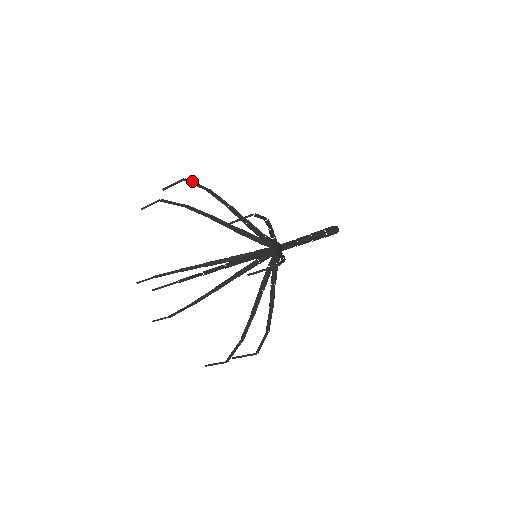
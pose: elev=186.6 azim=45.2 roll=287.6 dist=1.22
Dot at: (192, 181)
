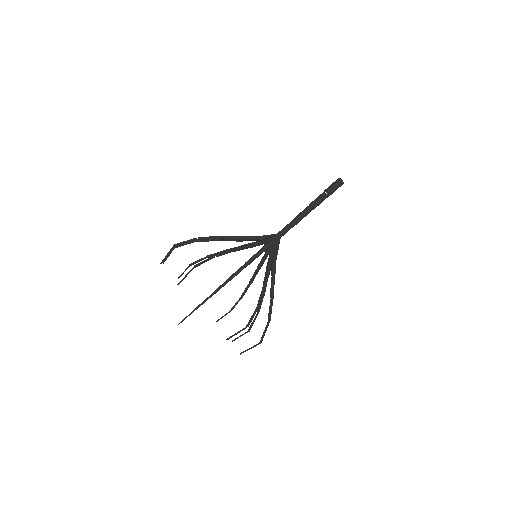
Dot at: (180, 245)
